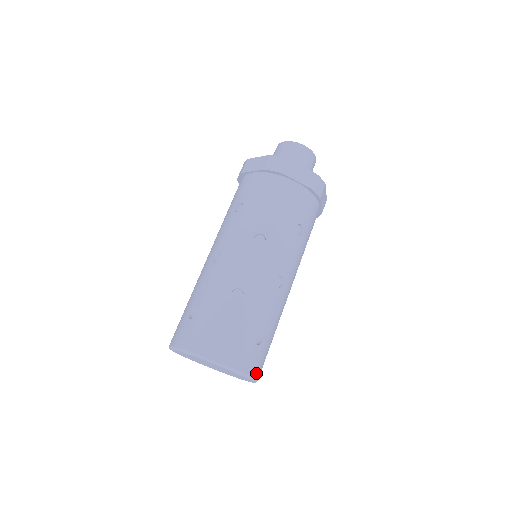
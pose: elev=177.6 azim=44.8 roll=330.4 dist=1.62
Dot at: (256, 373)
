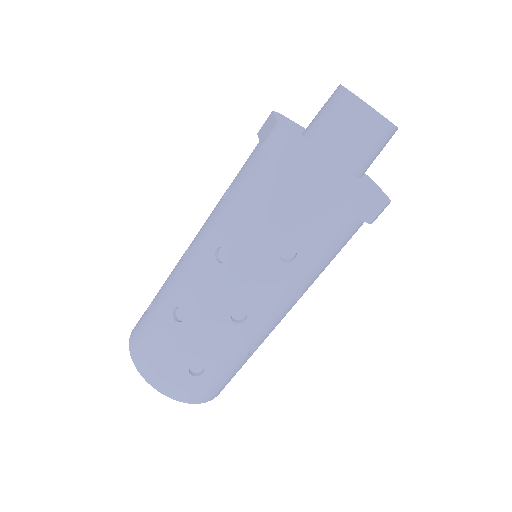
Dot at: (195, 399)
